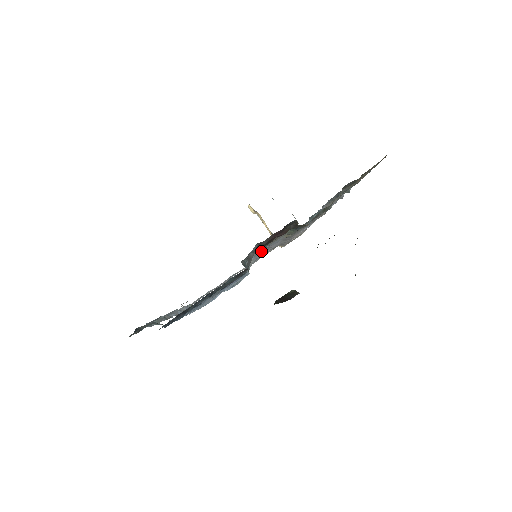
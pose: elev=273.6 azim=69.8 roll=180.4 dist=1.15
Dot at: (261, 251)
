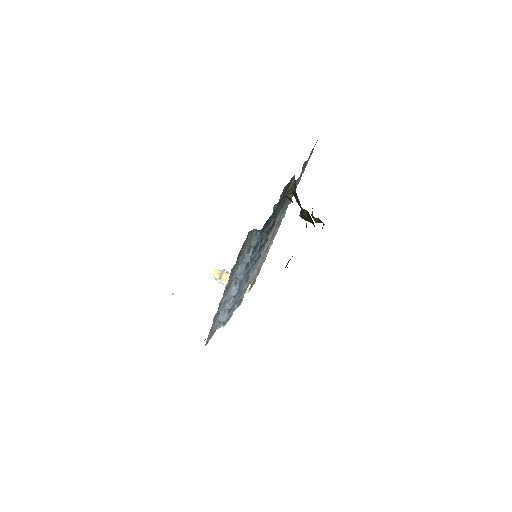
Dot at: occluded
